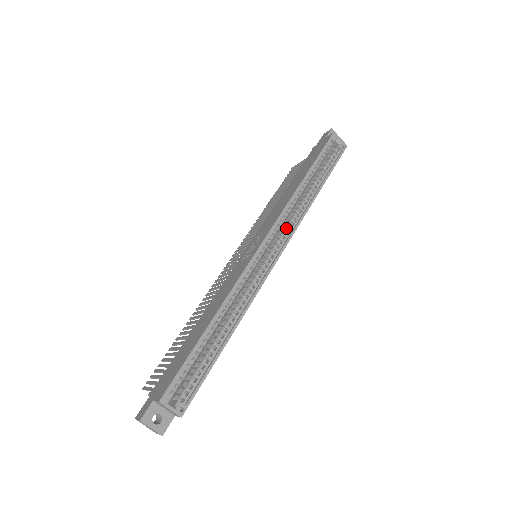
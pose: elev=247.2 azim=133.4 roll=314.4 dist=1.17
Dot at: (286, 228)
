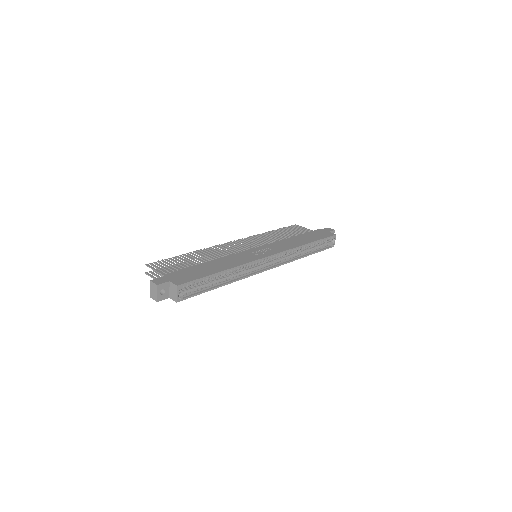
Dot at: (283, 258)
